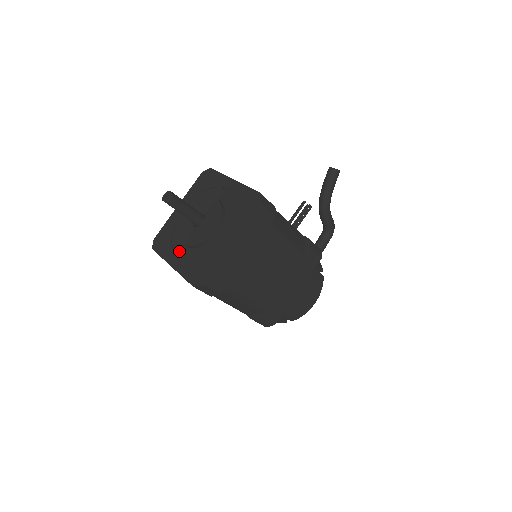
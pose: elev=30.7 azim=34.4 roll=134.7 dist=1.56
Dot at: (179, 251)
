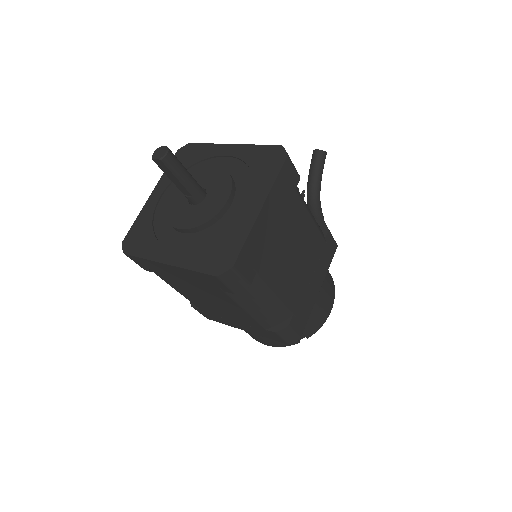
Dot at: (172, 243)
